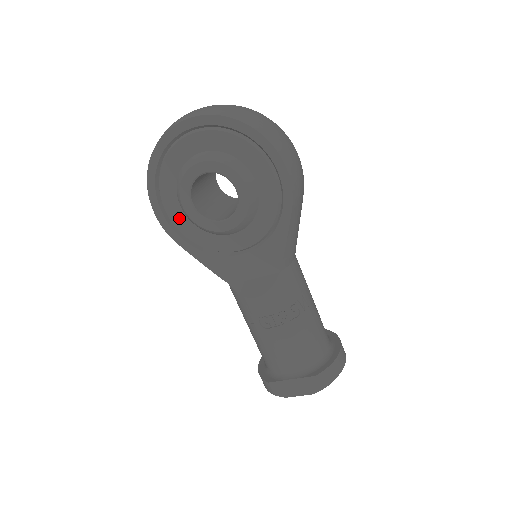
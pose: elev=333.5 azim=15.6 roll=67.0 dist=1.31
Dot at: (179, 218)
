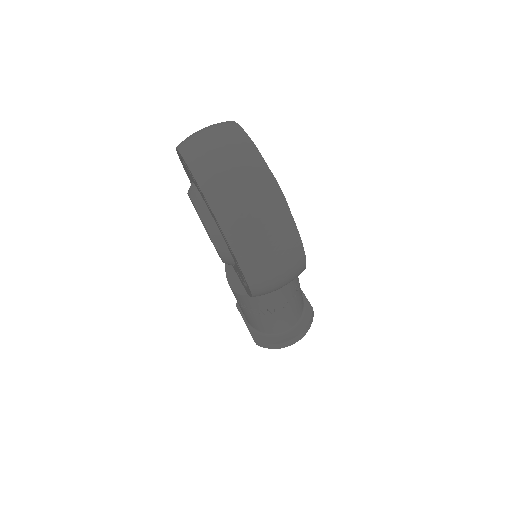
Dot at: occluded
